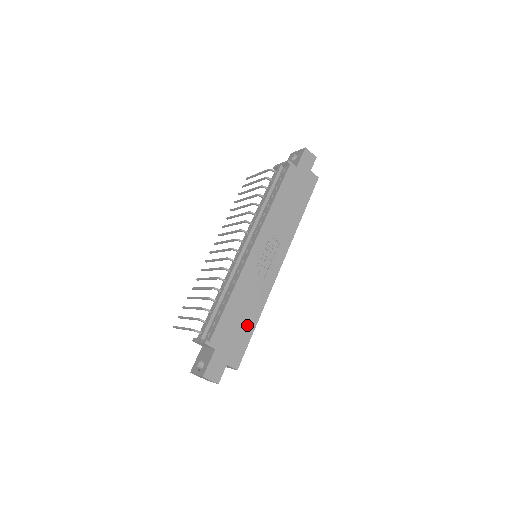
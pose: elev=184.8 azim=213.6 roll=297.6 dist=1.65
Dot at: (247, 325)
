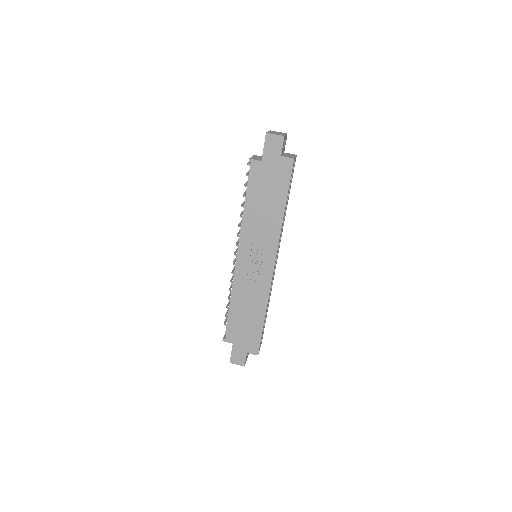
Dot at: (255, 322)
